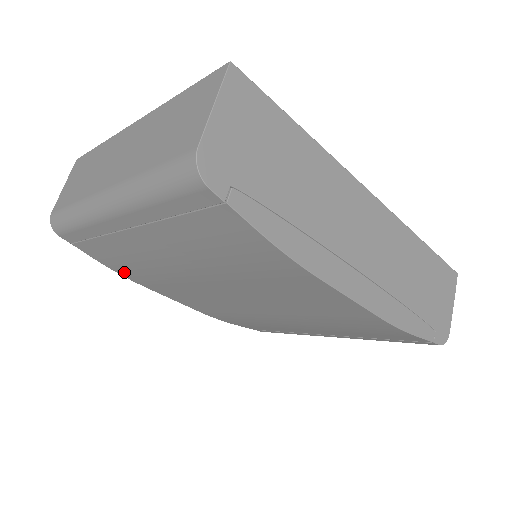
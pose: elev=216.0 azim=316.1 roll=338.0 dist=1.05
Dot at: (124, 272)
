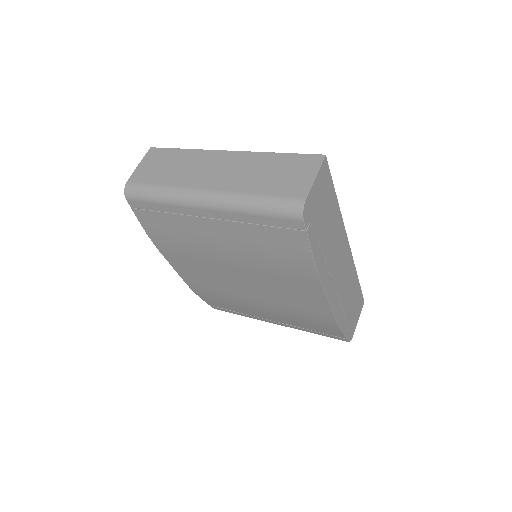
Dot at: (158, 239)
